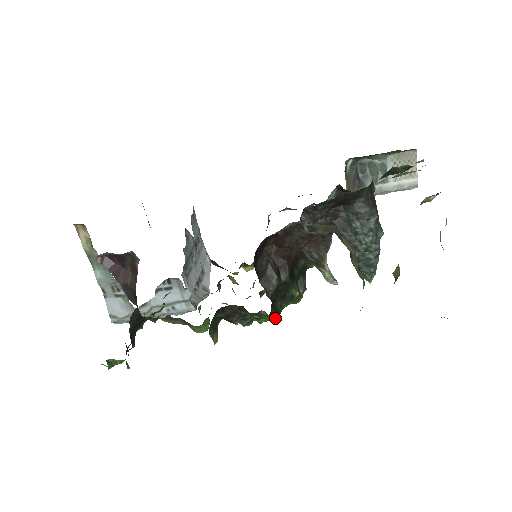
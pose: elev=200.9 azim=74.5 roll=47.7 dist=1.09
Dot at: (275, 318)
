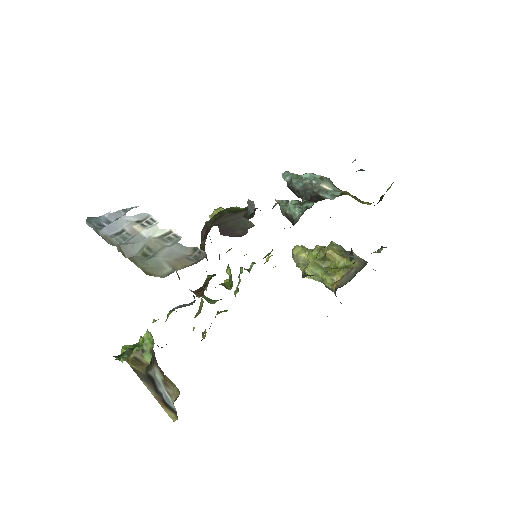
Dot at: occluded
